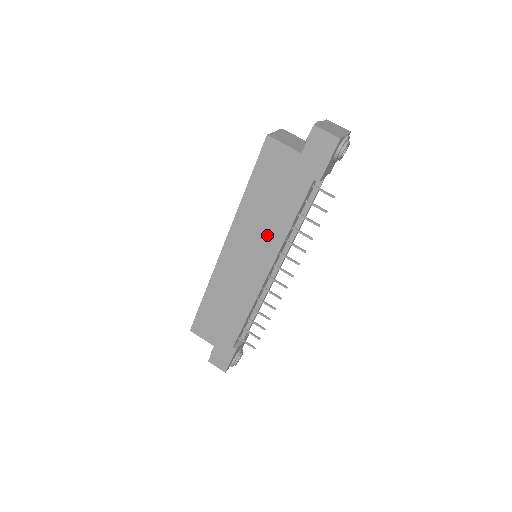
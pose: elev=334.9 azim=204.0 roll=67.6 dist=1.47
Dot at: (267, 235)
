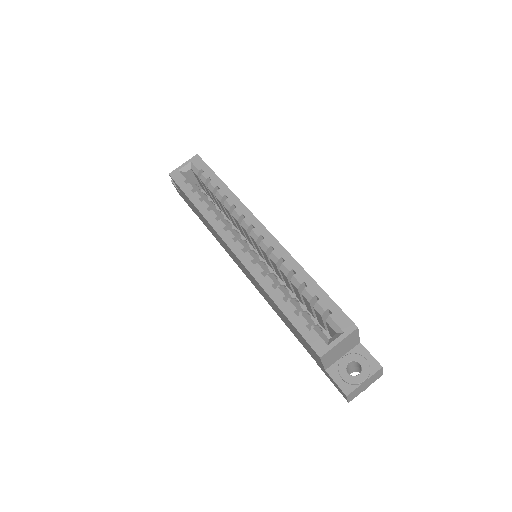
Dot at: (265, 297)
